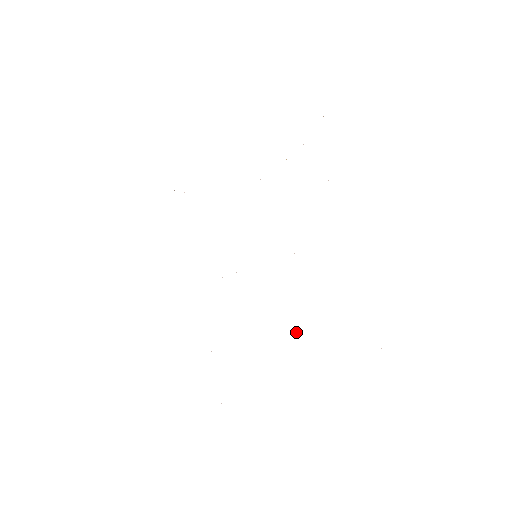
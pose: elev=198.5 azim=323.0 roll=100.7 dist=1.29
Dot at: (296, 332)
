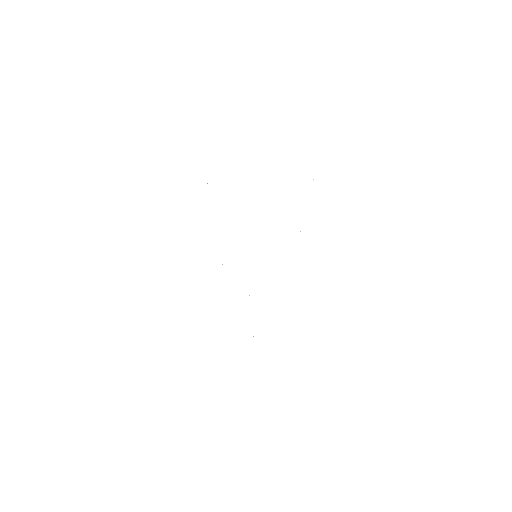
Dot at: occluded
